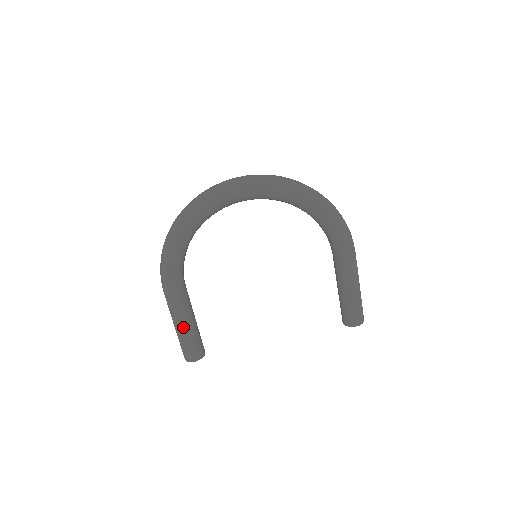
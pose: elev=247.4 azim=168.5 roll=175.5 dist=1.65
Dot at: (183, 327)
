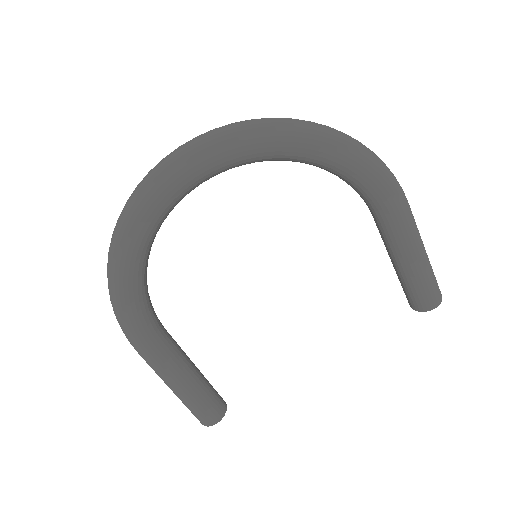
Dot at: (182, 388)
